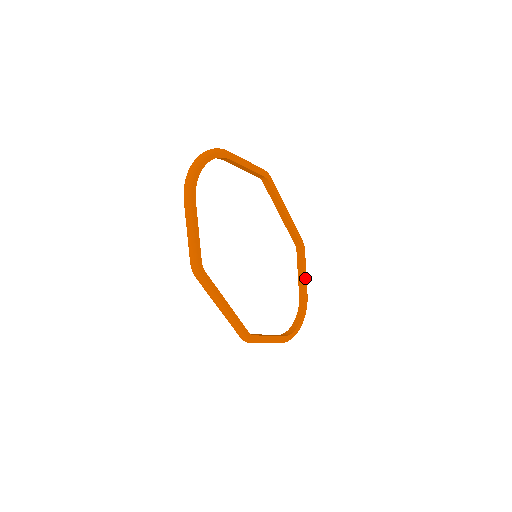
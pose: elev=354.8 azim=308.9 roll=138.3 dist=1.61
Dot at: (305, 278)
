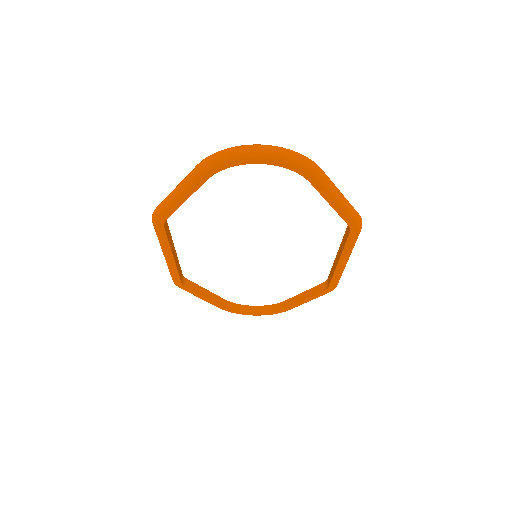
Dot at: (302, 303)
